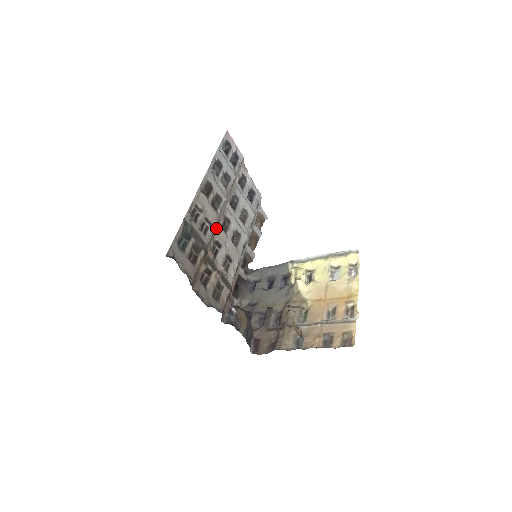
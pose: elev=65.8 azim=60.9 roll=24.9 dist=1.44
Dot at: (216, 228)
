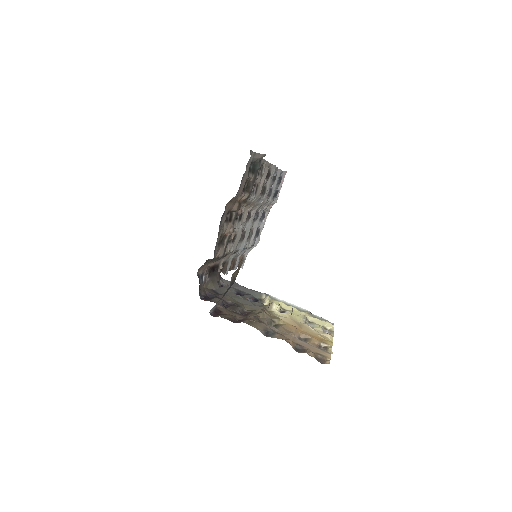
Dot at: (250, 204)
